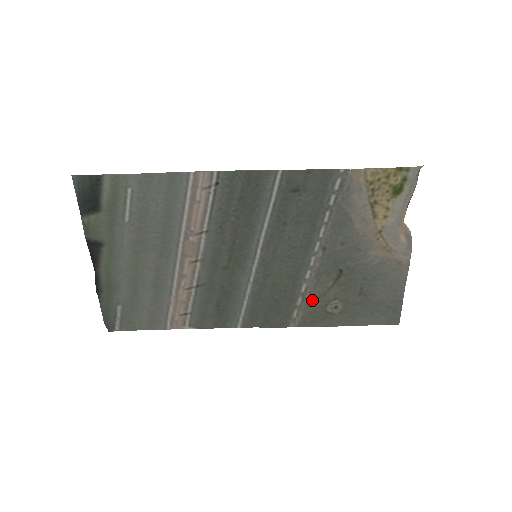
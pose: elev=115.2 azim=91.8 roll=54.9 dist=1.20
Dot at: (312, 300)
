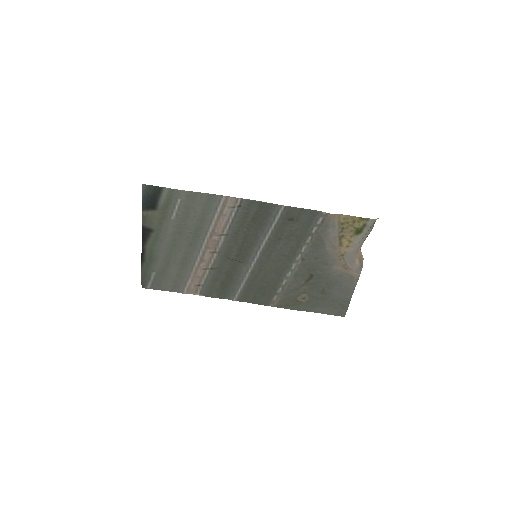
Dot at: (288, 291)
